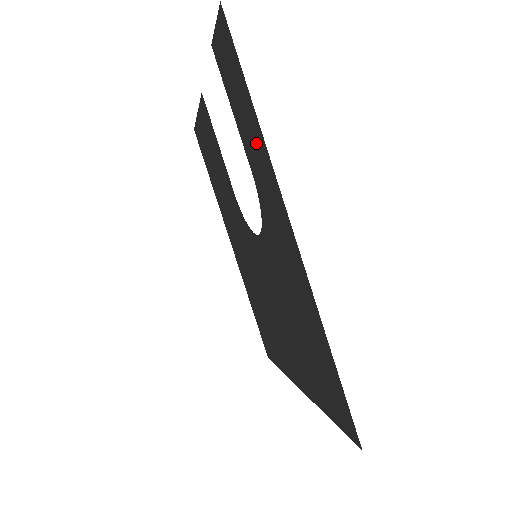
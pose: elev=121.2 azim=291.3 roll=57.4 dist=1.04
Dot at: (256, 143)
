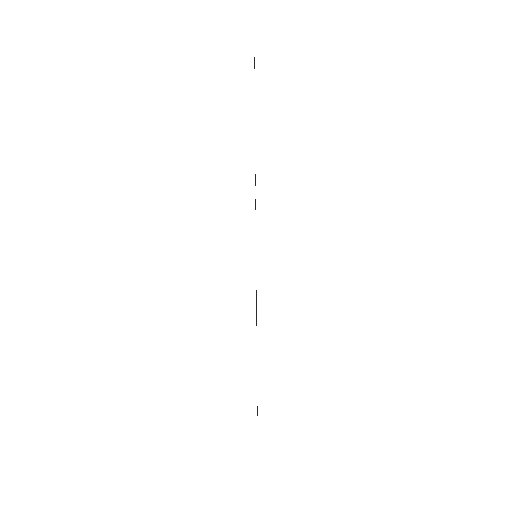
Dot at: occluded
